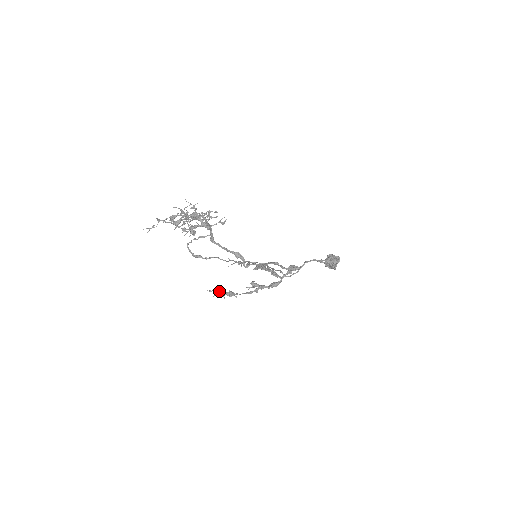
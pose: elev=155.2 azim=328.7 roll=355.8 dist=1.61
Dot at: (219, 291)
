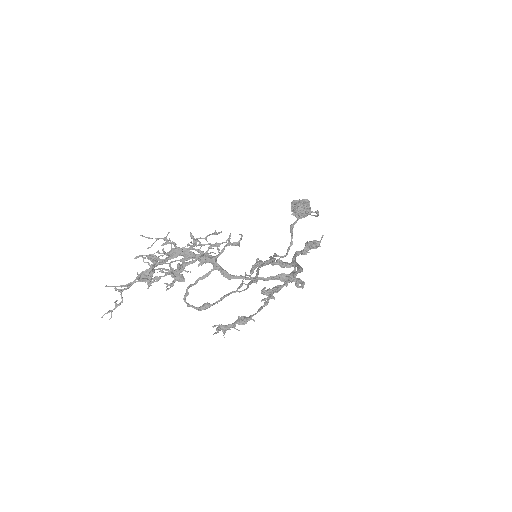
Dot at: (226, 326)
